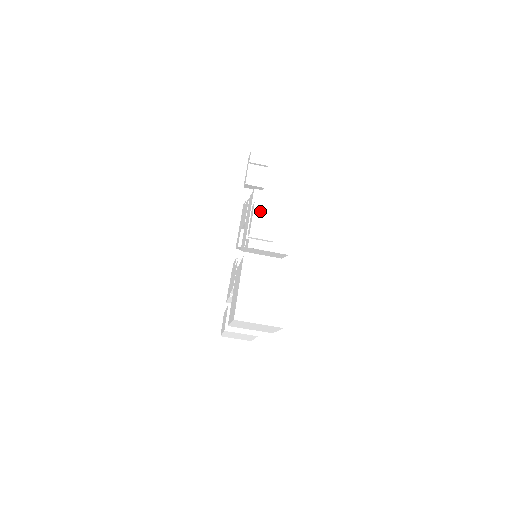
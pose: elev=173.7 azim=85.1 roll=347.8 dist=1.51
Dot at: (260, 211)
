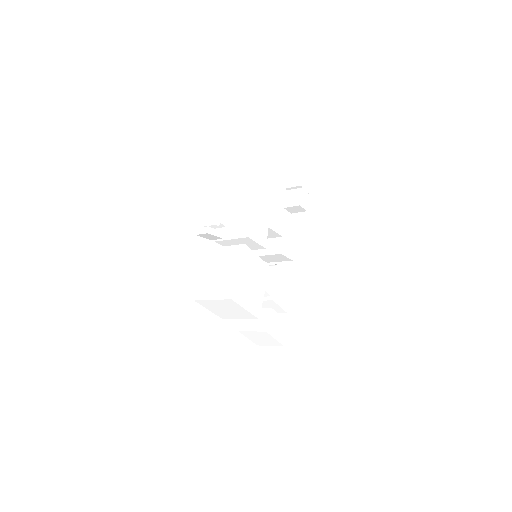
Dot at: (209, 205)
